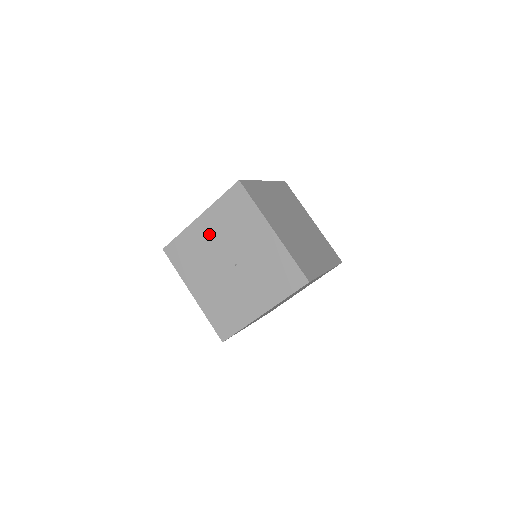
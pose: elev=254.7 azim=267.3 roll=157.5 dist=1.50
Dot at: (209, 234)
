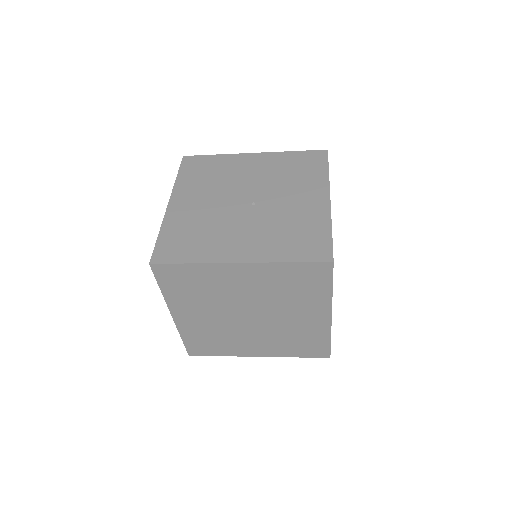
Dot at: (250, 169)
